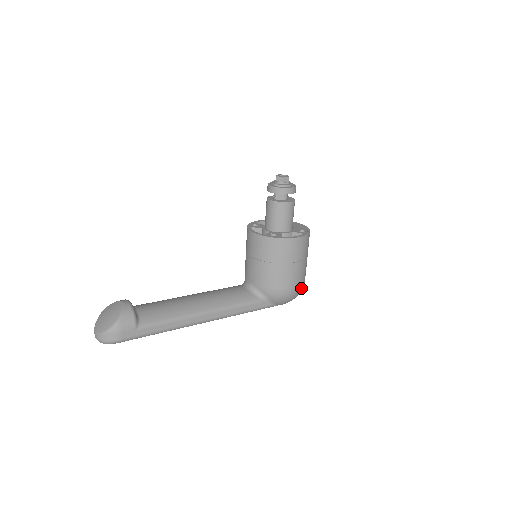
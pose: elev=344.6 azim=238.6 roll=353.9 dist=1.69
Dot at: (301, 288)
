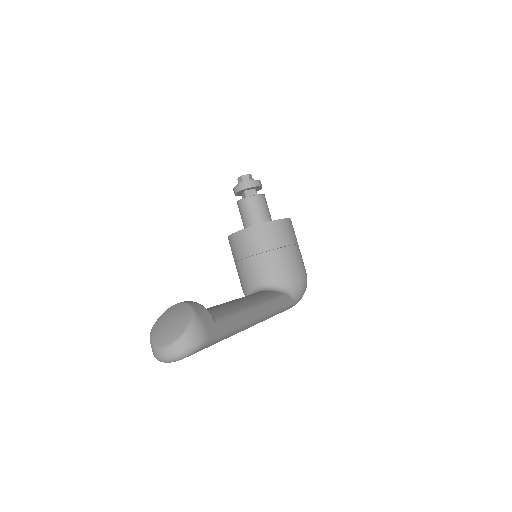
Dot at: occluded
